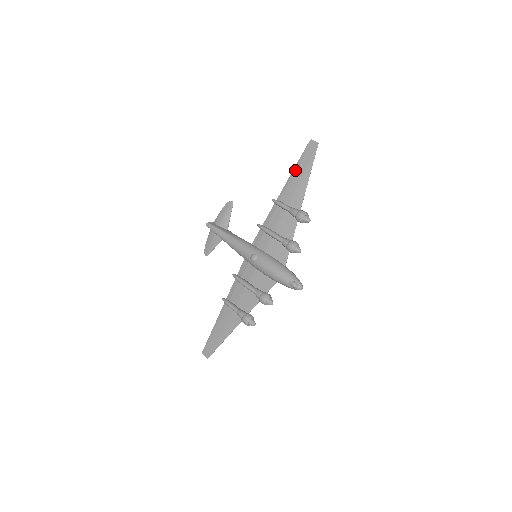
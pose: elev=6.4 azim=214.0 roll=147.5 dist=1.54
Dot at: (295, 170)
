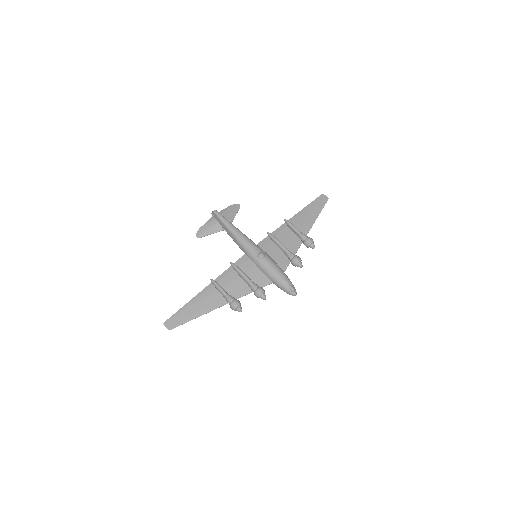
Dot at: (307, 208)
